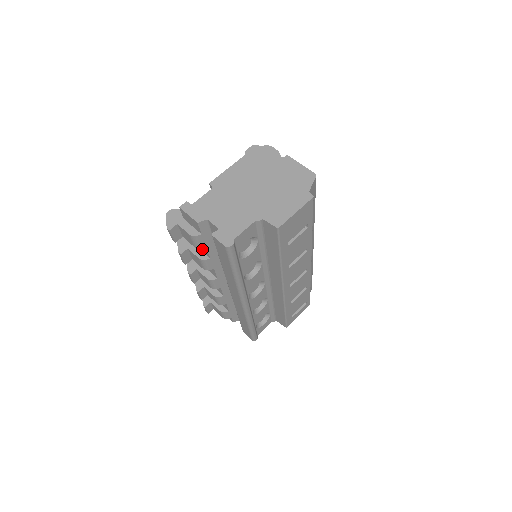
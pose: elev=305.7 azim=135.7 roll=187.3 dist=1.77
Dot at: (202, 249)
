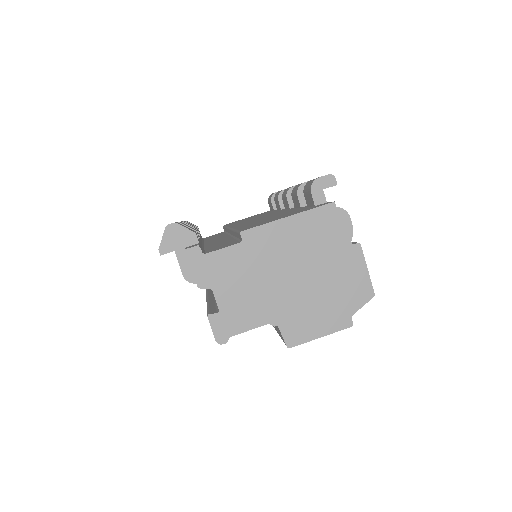
Dot at: occluded
